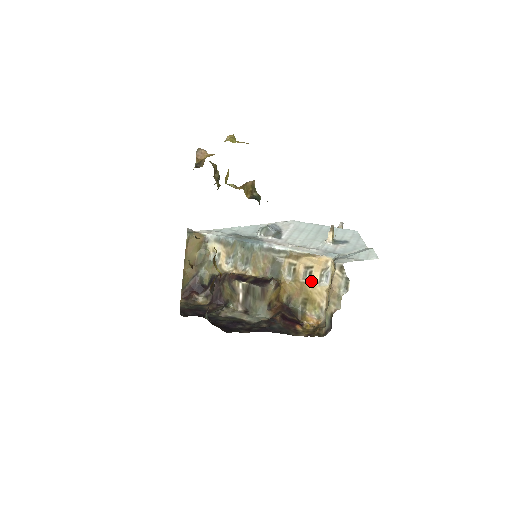
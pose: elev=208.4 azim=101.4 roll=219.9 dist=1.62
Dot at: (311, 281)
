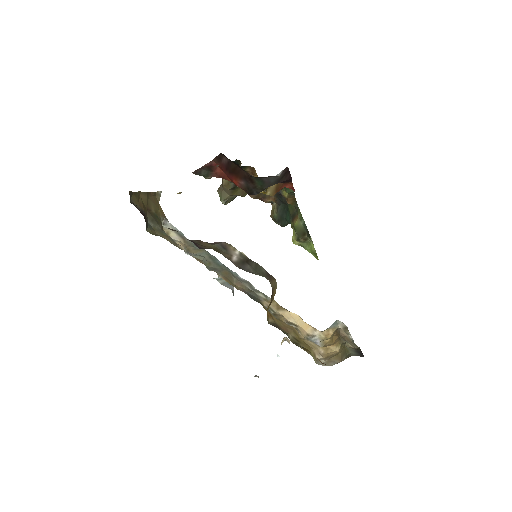
Dot at: (299, 332)
